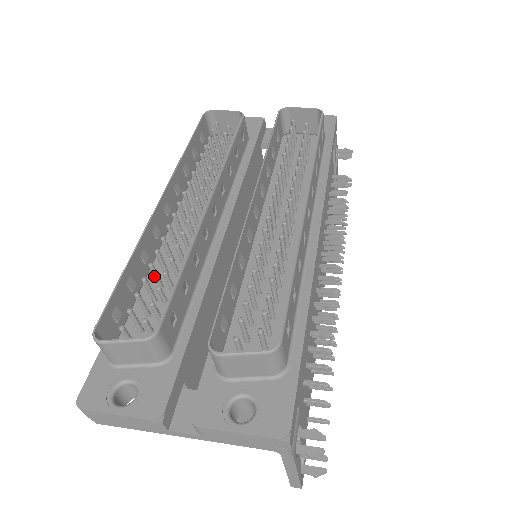
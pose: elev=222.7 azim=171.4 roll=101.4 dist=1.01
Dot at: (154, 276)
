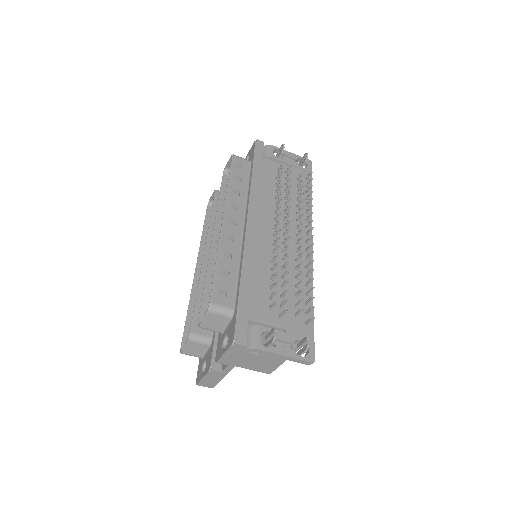
Dot at: occluded
